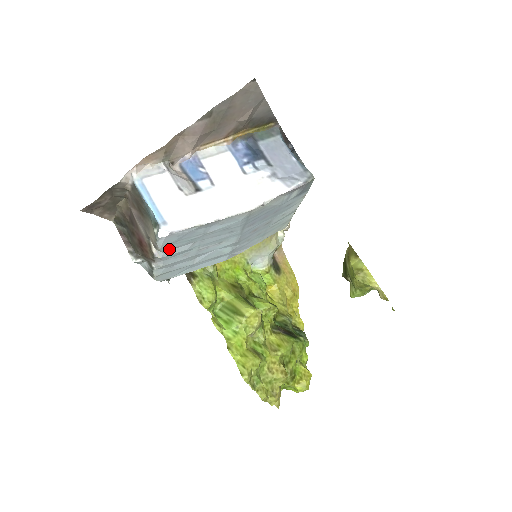
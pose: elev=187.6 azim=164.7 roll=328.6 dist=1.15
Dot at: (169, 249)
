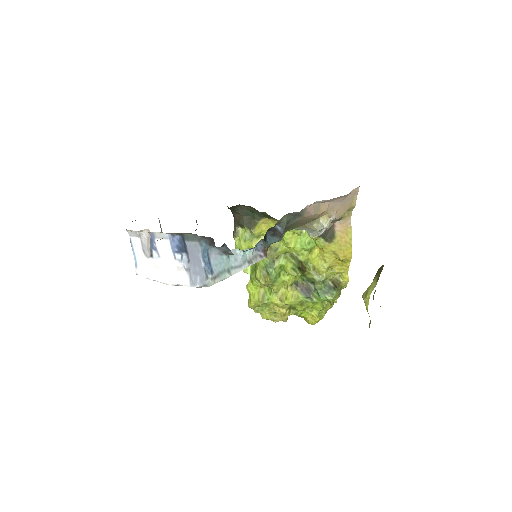
Dot at: occluded
